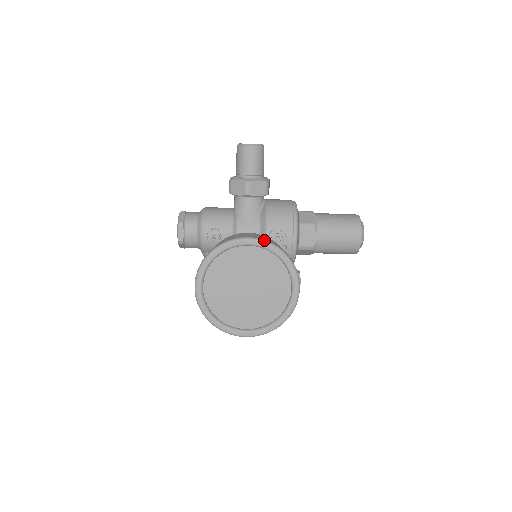
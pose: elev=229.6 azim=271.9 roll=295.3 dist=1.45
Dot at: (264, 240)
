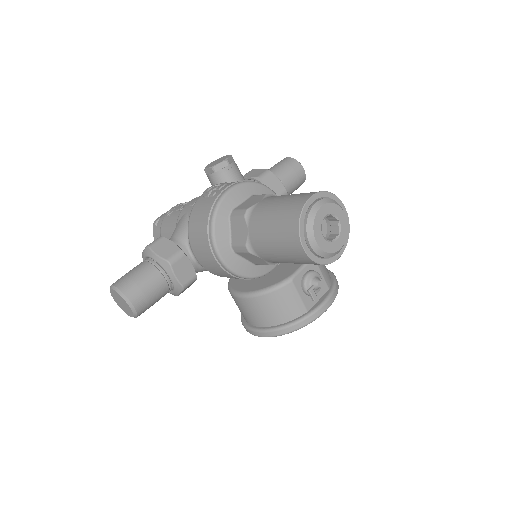
Dot at: occluded
